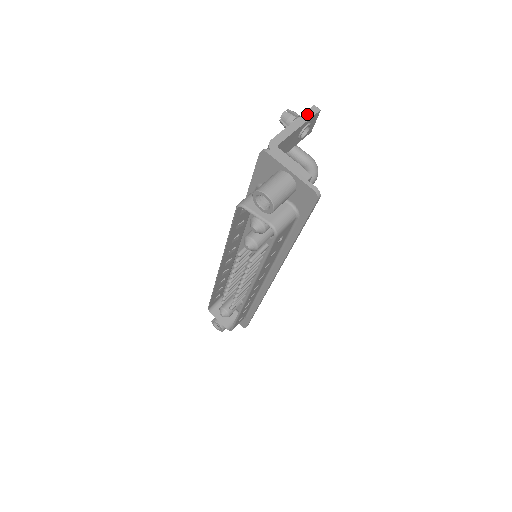
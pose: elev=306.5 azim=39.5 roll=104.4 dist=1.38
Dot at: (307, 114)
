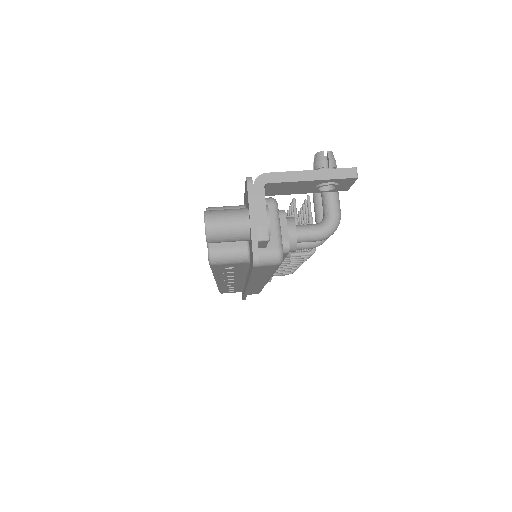
Dot at: (336, 172)
